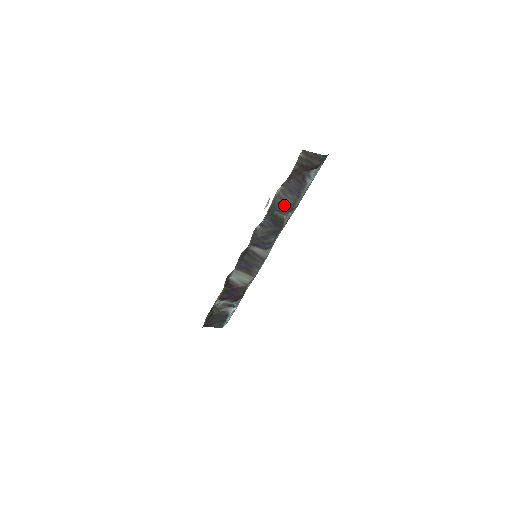
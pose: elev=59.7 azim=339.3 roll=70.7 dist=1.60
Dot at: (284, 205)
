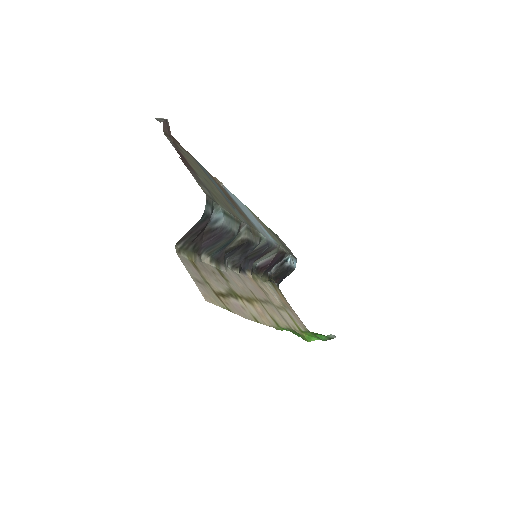
Dot at: (225, 244)
